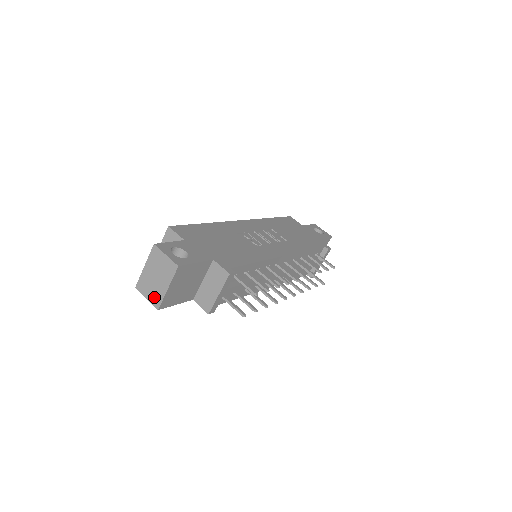
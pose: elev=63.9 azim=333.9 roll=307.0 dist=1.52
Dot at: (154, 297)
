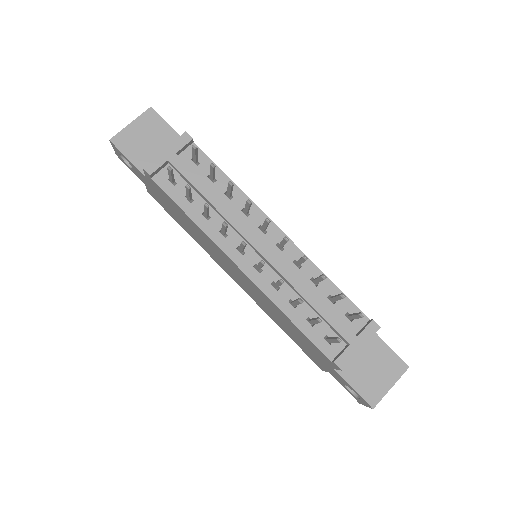
Dot at: occluded
